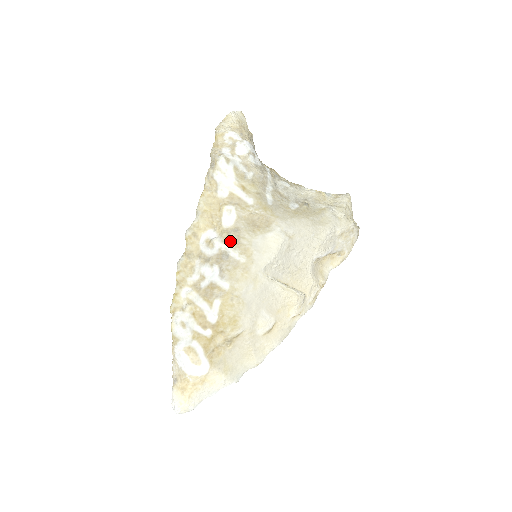
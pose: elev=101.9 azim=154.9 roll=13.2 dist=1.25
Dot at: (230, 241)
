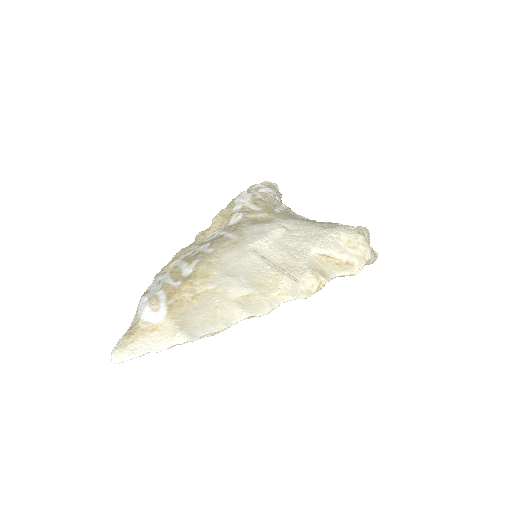
Dot at: (229, 230)
